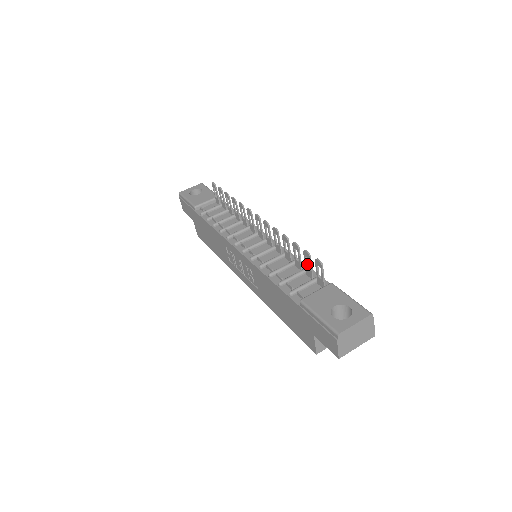
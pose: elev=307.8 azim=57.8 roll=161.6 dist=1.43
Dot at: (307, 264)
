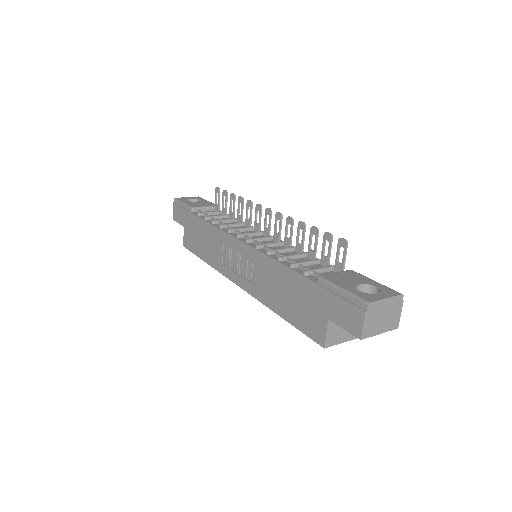
Dot at: (324, 251)
